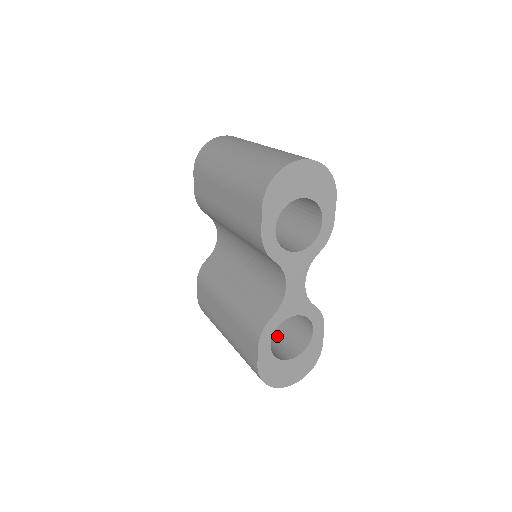
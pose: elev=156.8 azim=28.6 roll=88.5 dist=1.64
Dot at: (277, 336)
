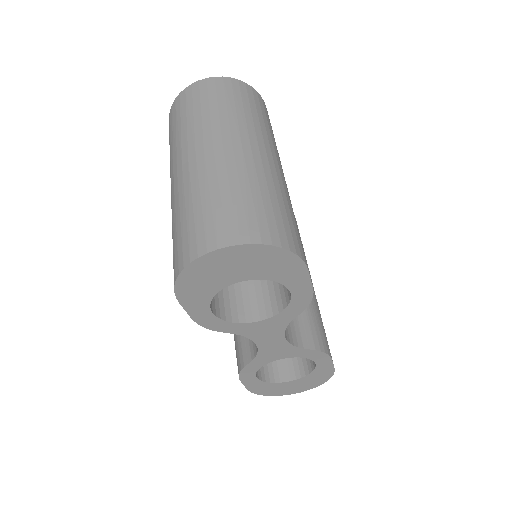
Dot at: occluded
